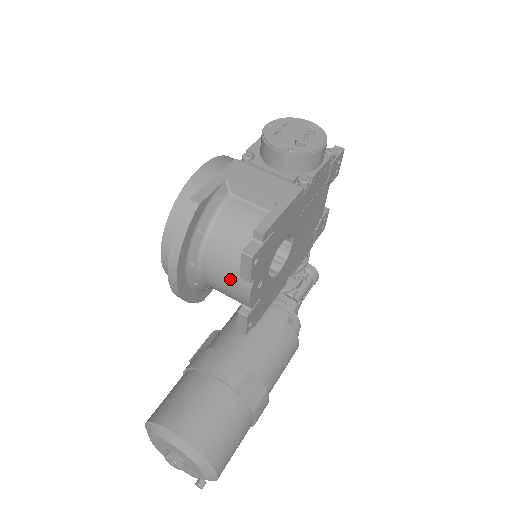
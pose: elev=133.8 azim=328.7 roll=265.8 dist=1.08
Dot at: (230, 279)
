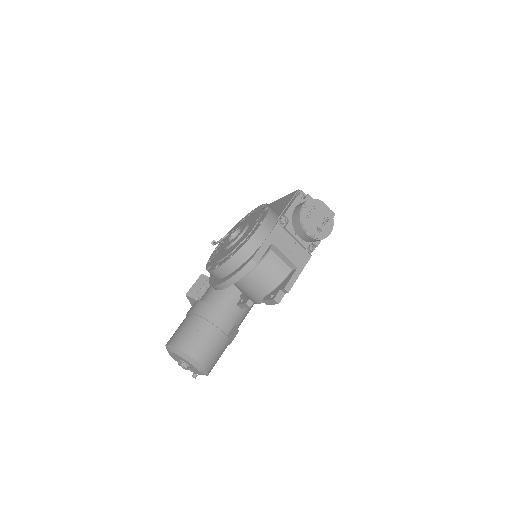
Dot at: (252, 294)
